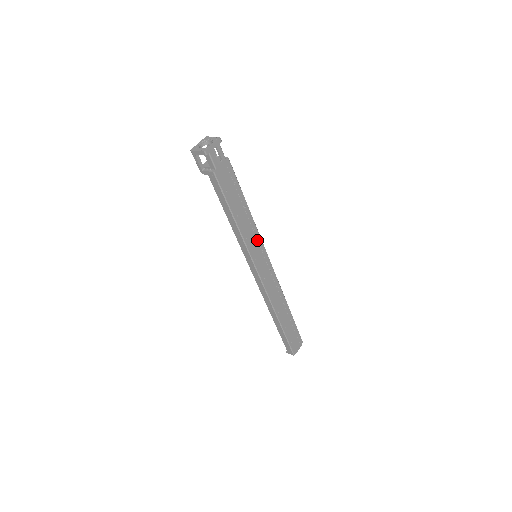
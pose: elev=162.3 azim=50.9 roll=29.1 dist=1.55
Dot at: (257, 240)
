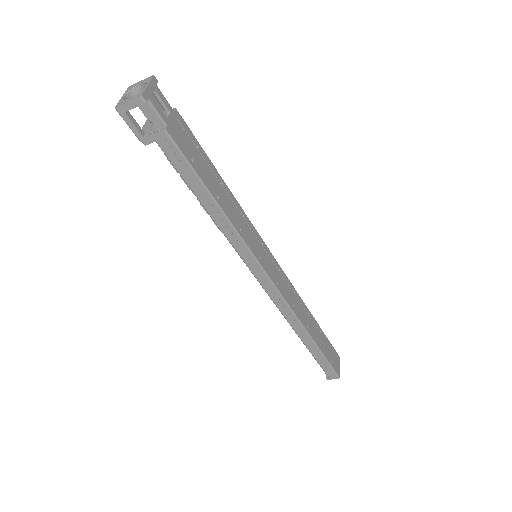
Dot at: (251, 230)
